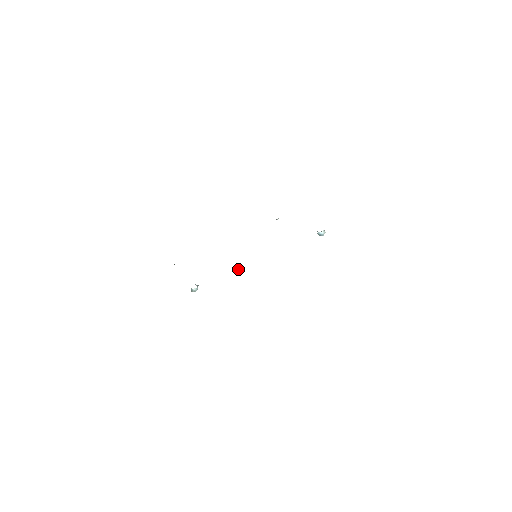
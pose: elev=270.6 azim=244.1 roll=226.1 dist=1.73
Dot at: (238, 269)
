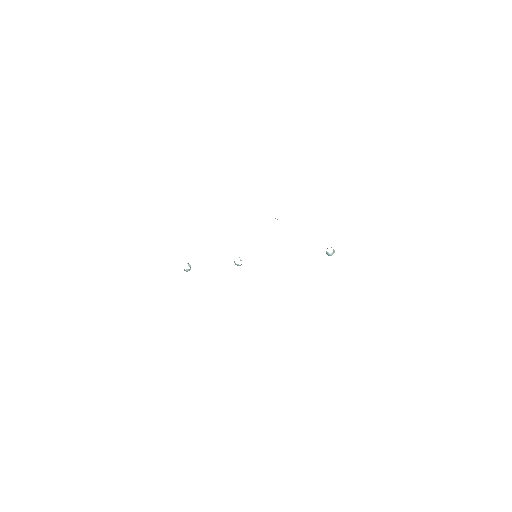
Dot at: (235, 263)
